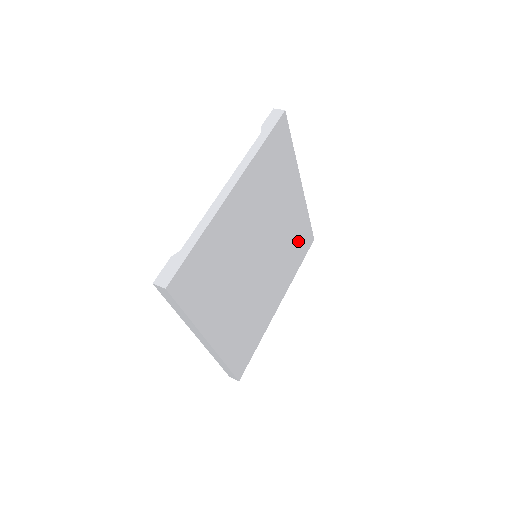
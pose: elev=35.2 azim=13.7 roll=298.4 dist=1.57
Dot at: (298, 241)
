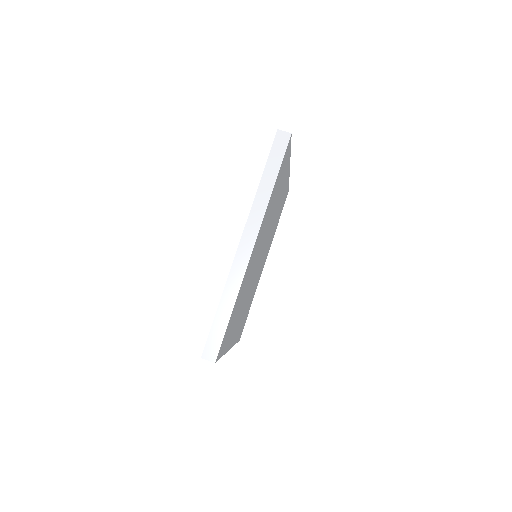
Dot at: (247, 311)
